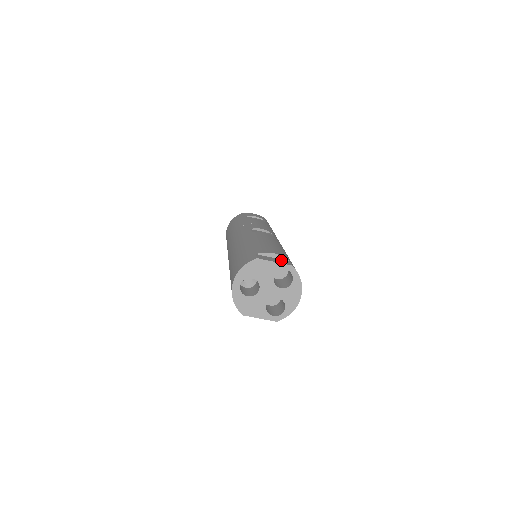
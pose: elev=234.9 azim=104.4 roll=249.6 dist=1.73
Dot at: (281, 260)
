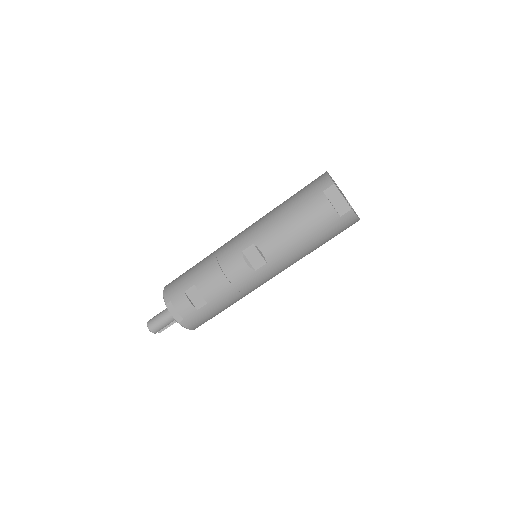
Dot at: occluded
